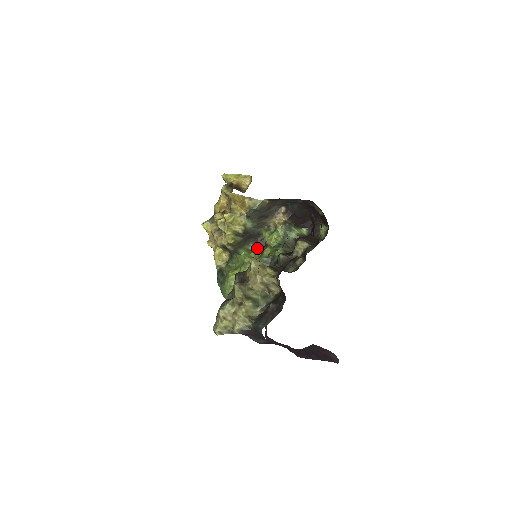
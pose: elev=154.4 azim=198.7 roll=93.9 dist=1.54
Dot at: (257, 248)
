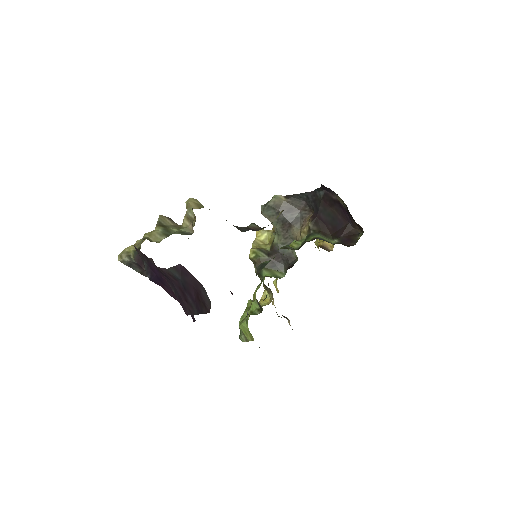
Dot at: occluded
